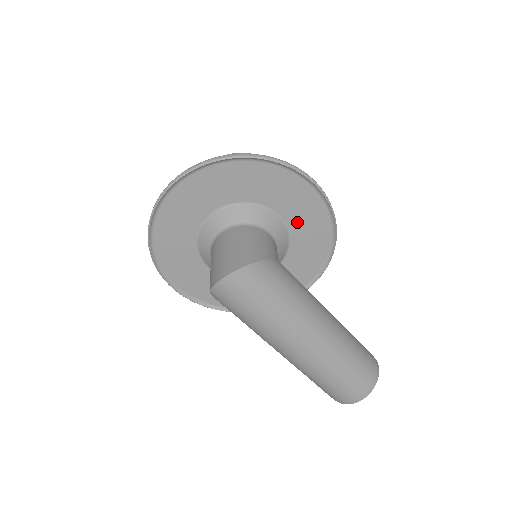
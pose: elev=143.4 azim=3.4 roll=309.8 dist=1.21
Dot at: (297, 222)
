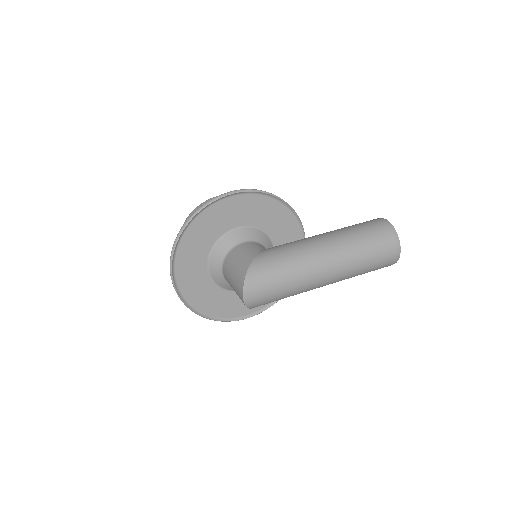
Dot at: (248, 218)
